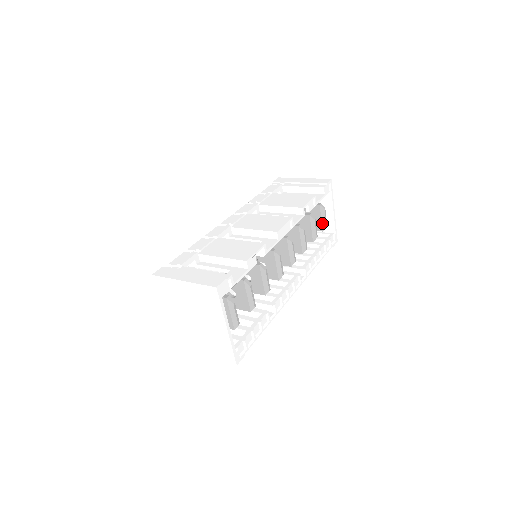
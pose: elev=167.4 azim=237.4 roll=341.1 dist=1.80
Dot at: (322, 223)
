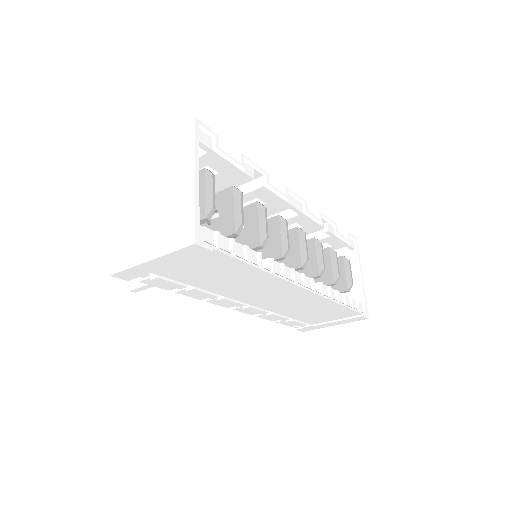
Dot at: (346, 279)
